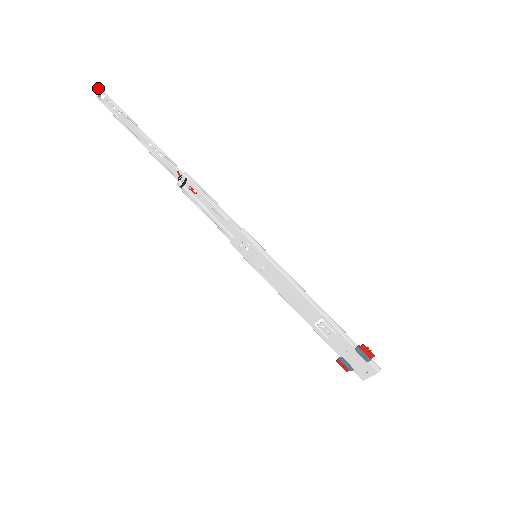
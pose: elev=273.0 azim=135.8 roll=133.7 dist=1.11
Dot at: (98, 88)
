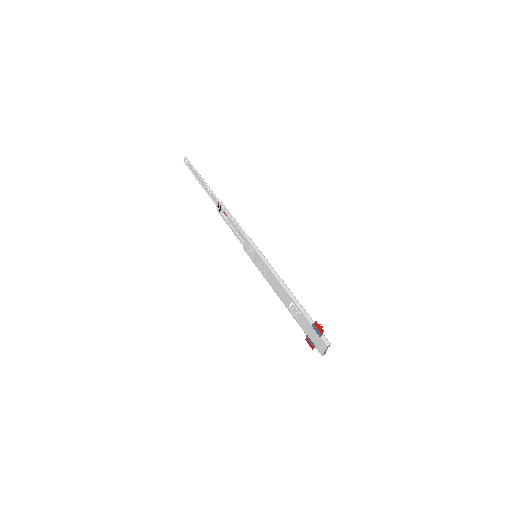
Dot at: (184, 156)
